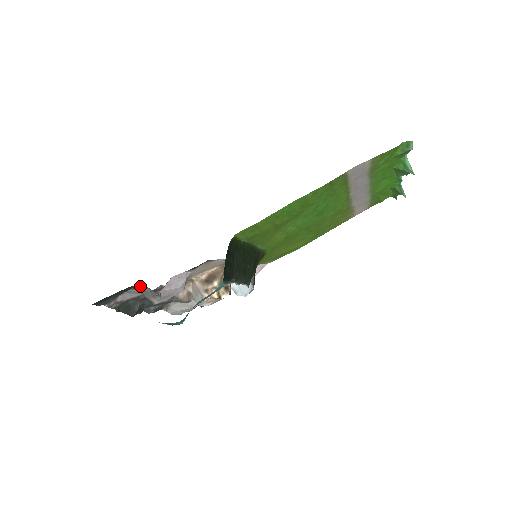
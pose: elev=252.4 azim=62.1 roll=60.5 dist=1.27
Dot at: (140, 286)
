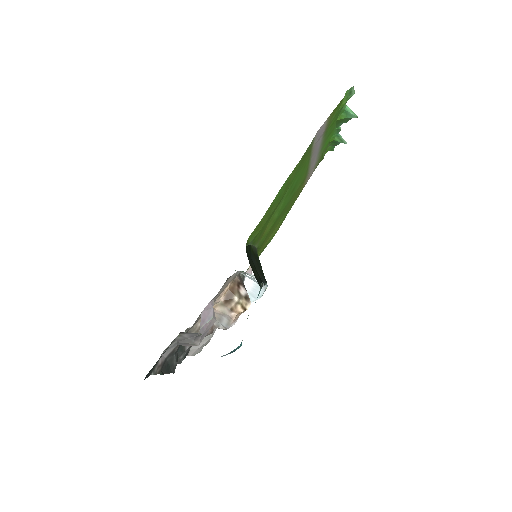
Dot at: (178, 337)
